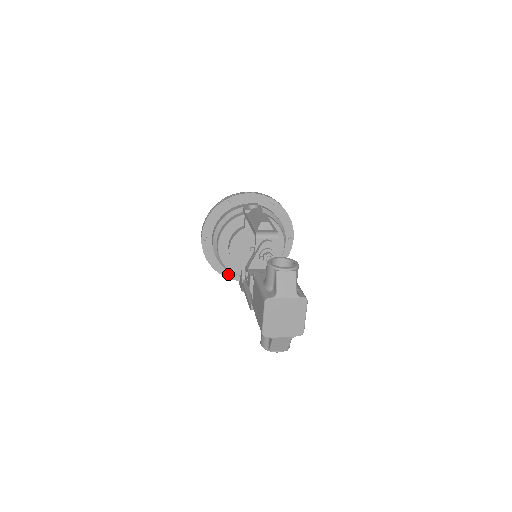
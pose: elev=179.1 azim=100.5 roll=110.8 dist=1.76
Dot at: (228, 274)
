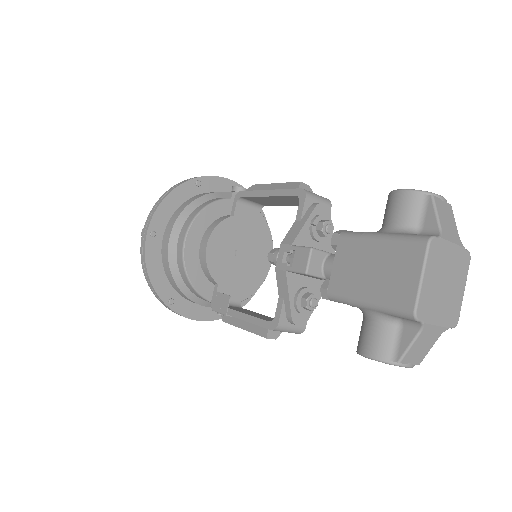
Dot at: (175, 304)
